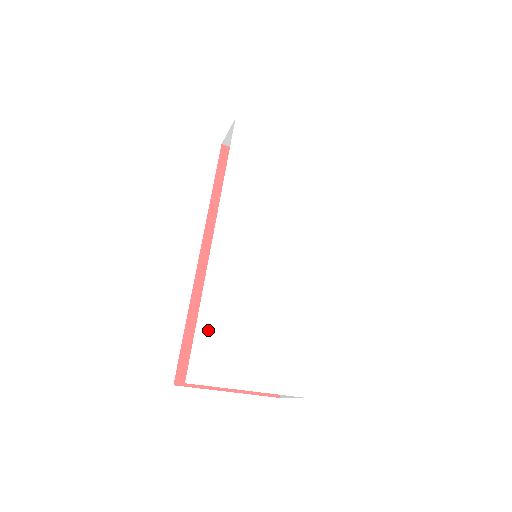
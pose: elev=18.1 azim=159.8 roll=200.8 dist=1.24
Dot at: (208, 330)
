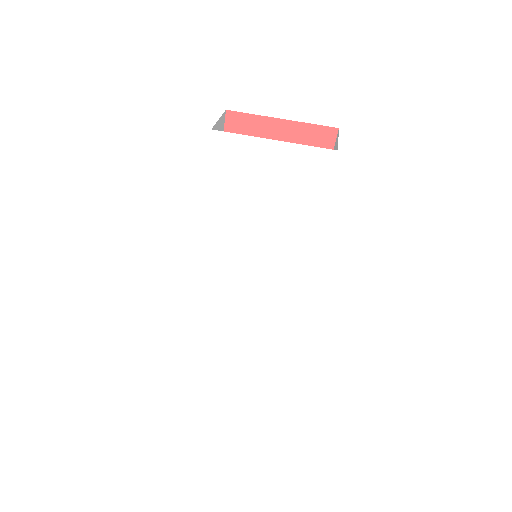
Dot at: (203, 326)
